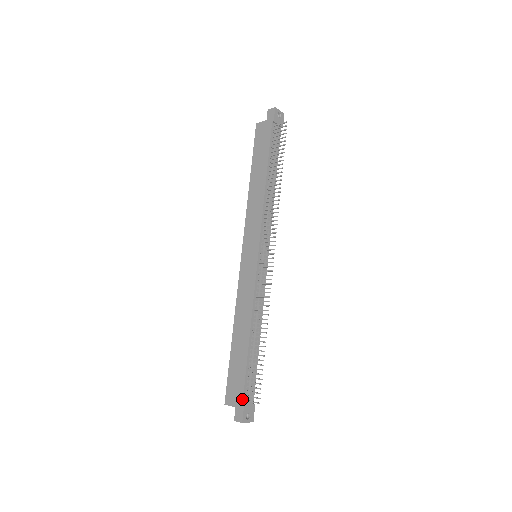
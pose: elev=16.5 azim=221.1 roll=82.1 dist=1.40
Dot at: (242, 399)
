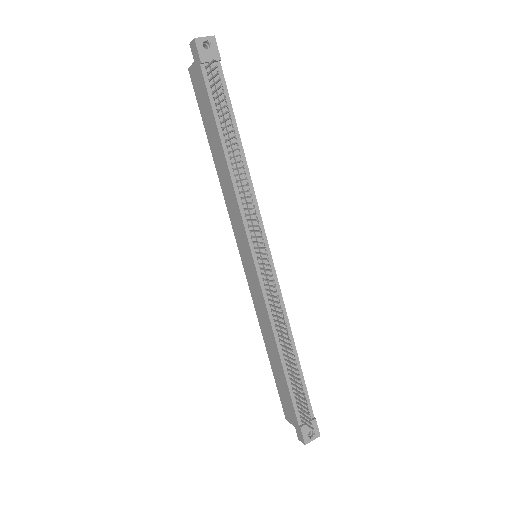
Dot at: (297, 421)
